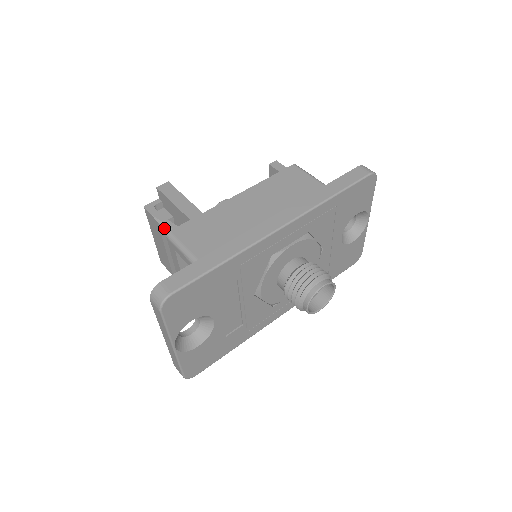
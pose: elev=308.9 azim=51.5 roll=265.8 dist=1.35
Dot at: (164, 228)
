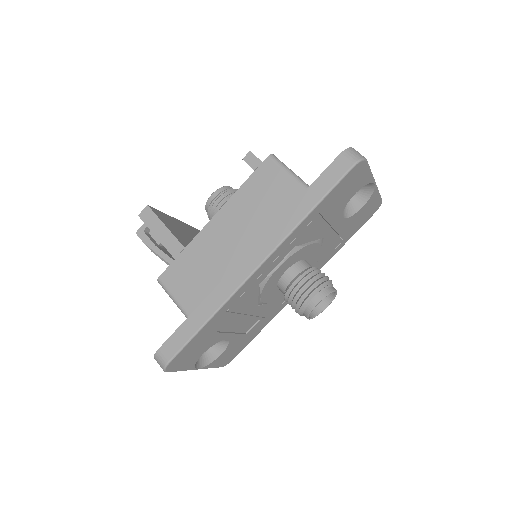
Dot at: (159, 257)
